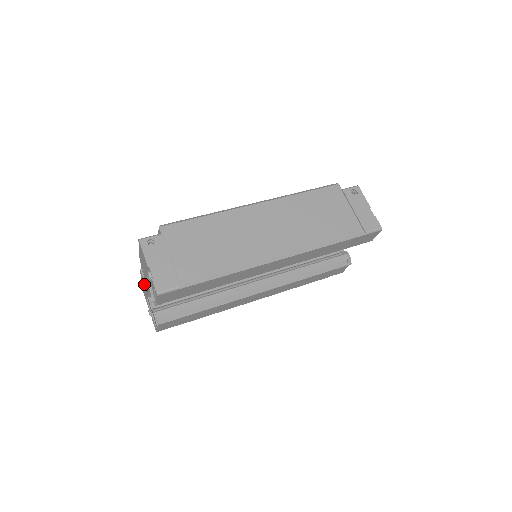
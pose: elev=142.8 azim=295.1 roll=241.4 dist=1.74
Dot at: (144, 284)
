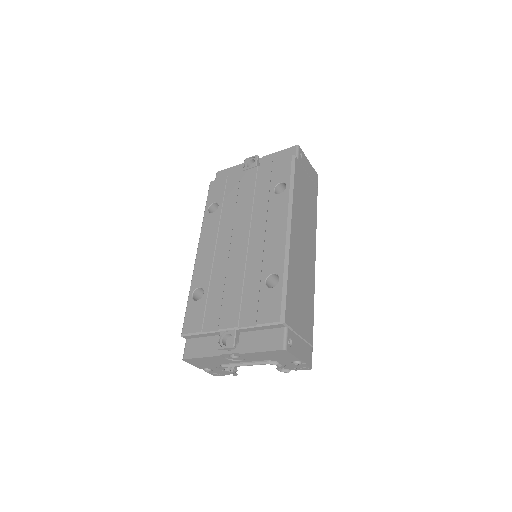
Dot at: (223, 362)
